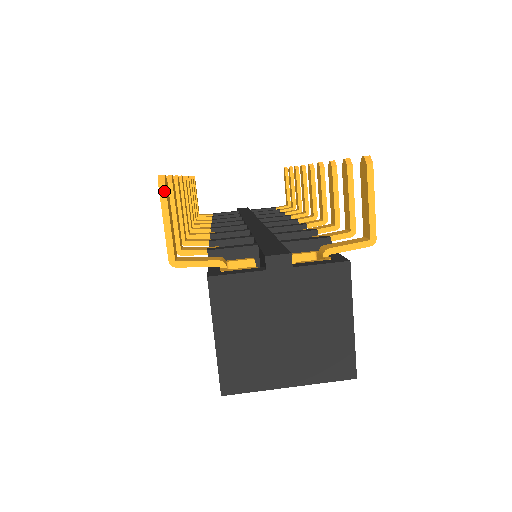
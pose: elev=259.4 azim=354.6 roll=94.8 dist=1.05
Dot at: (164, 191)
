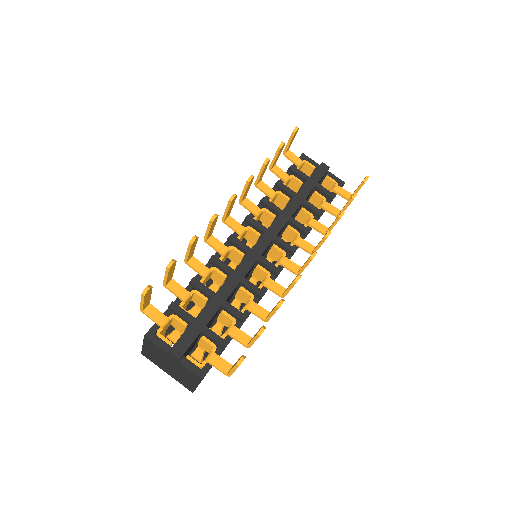
Dot at: (143, 296)
